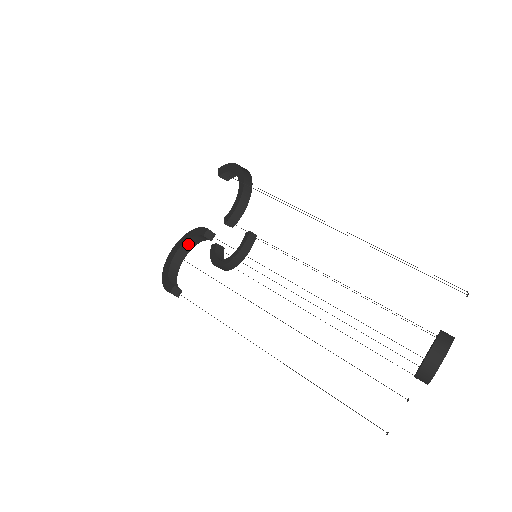
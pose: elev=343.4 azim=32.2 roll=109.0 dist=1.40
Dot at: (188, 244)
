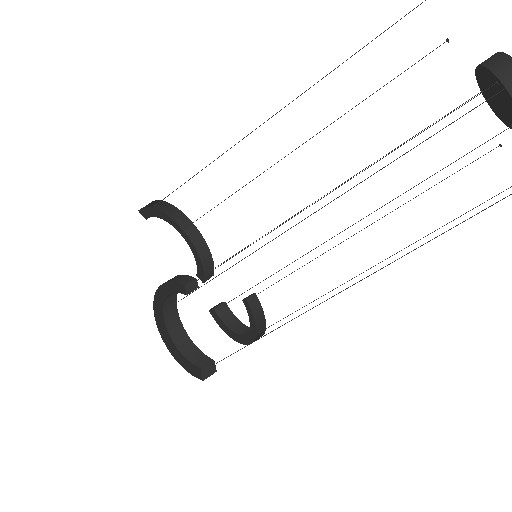
Dot at: (170, 297)
